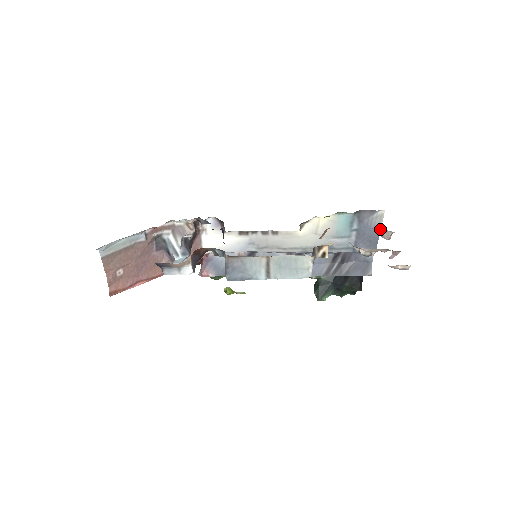
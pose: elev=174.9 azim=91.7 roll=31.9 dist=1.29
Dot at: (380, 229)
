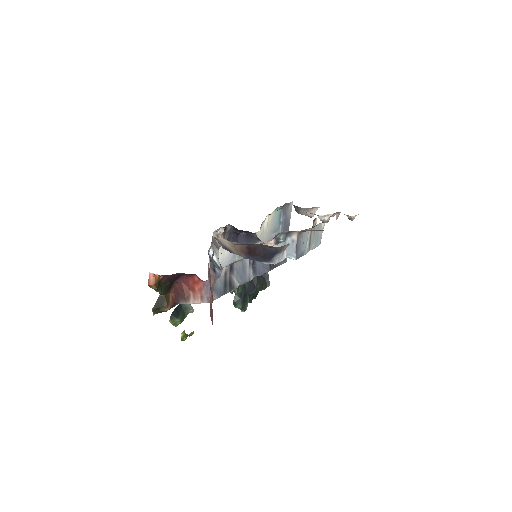
Dot at: (313, 208)
